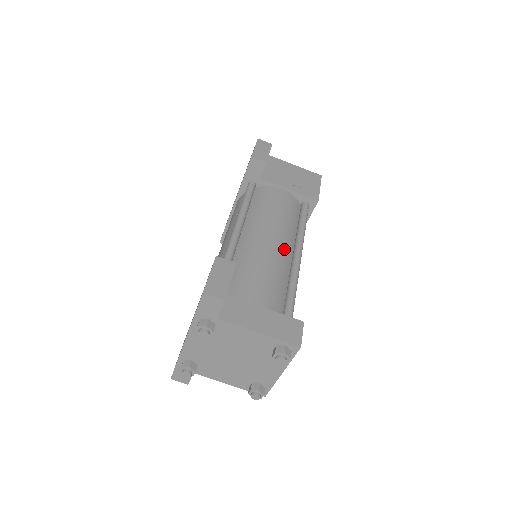
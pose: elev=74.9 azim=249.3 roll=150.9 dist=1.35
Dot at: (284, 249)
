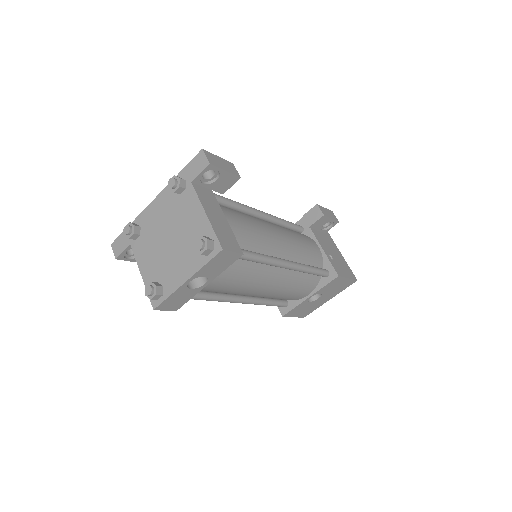
Dot at: (281, 248)
